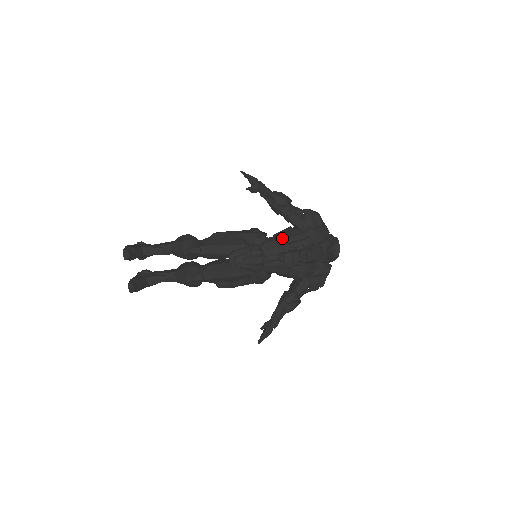
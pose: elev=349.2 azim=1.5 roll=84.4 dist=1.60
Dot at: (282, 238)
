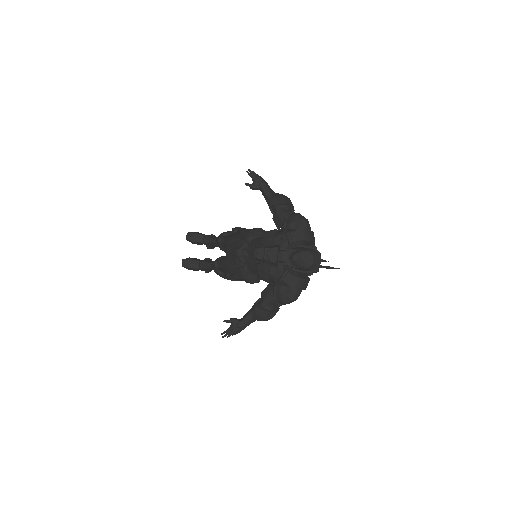
Dot at: occluded
